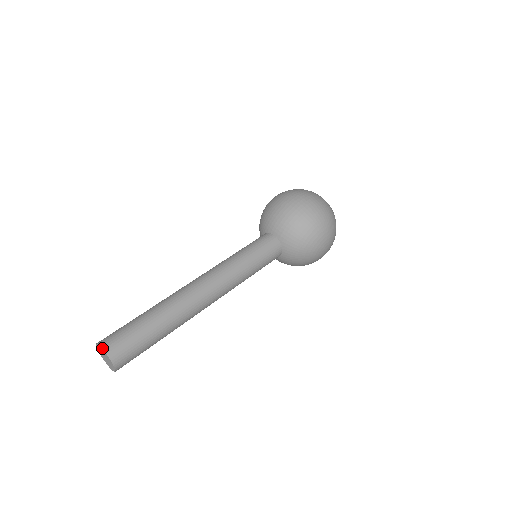
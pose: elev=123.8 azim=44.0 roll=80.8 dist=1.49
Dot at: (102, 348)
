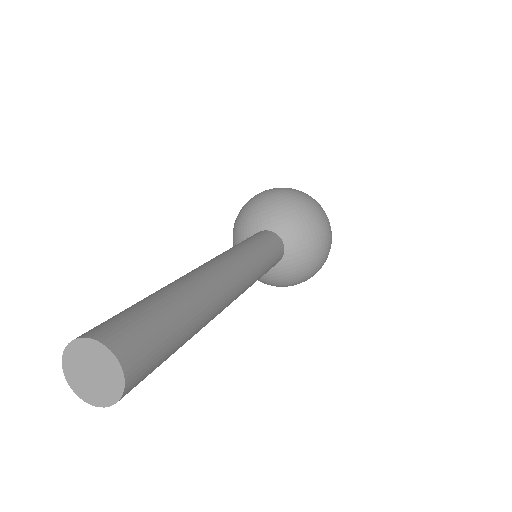
Dot at: (120, 363)
